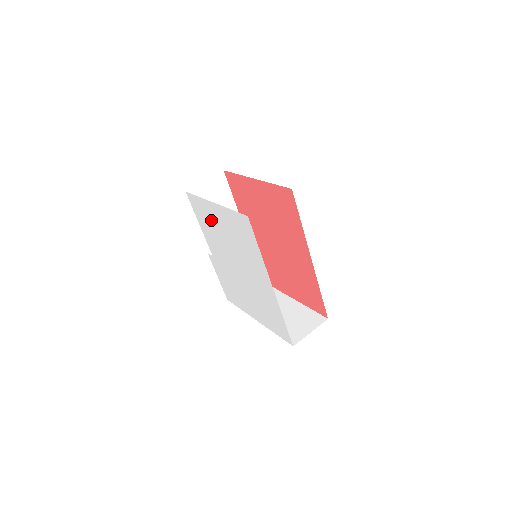
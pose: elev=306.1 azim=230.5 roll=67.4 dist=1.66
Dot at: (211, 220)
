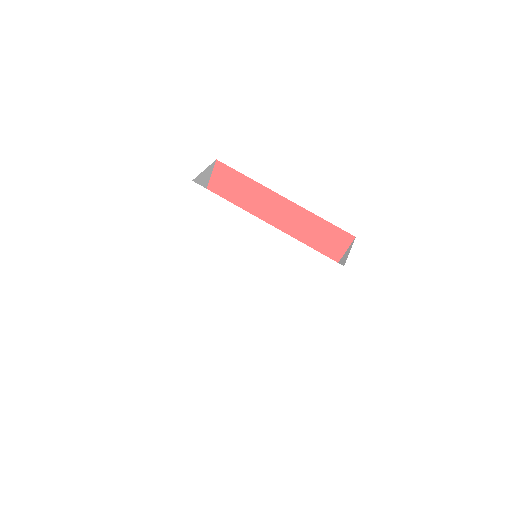
Dot at: (194, 255)
